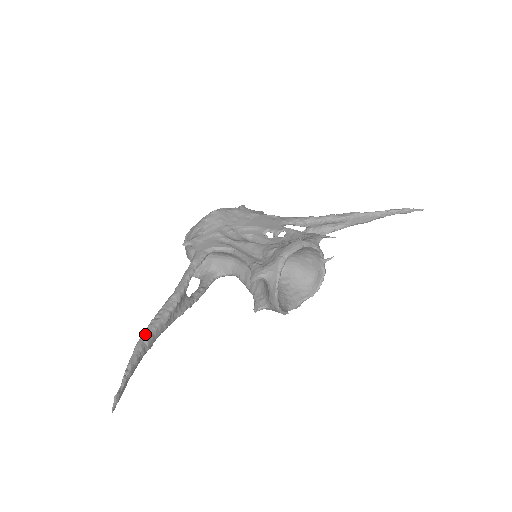
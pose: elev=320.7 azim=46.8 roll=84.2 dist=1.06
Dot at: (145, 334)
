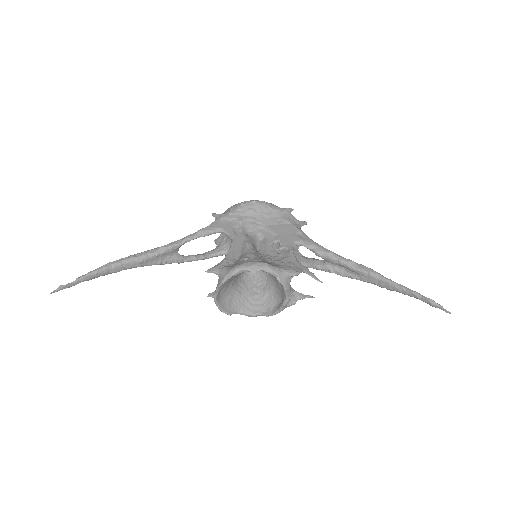
Dot at: (117, 261)
